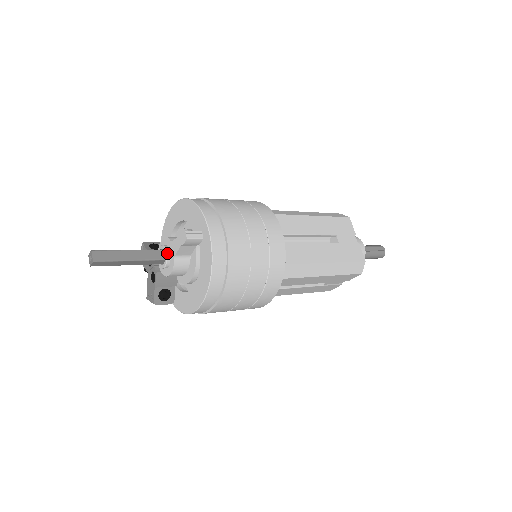
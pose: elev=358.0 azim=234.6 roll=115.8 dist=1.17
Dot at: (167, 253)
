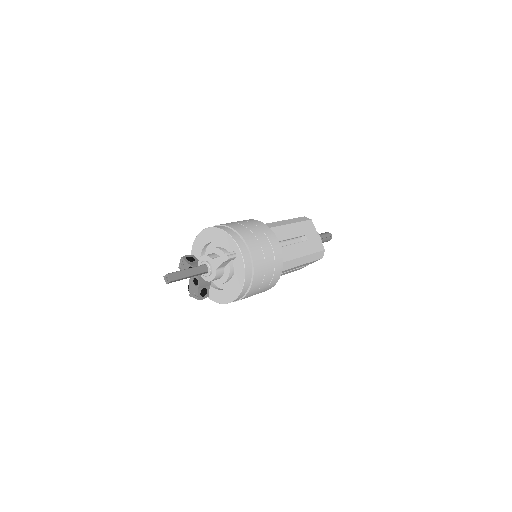
Dot at: (210, 267)
